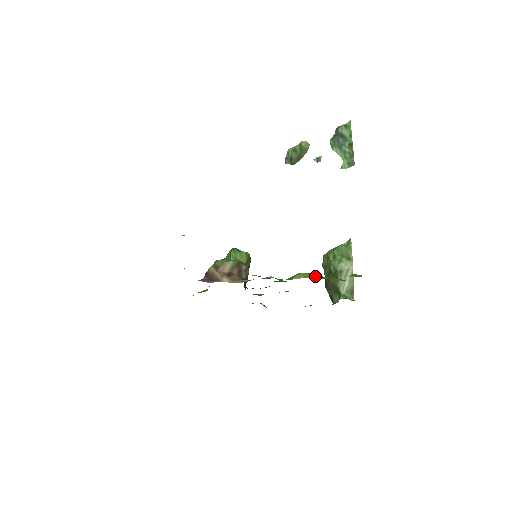
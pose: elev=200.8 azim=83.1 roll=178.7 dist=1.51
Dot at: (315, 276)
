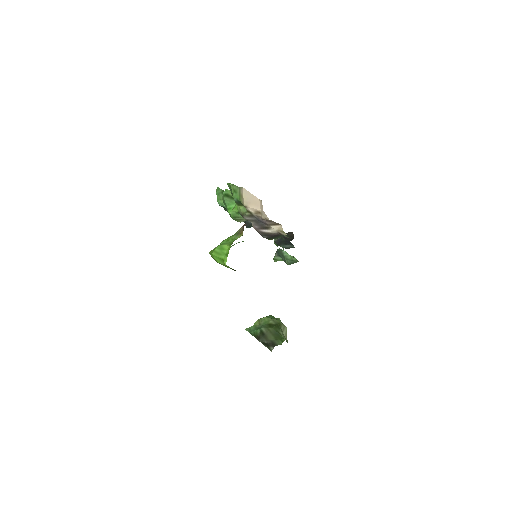
Dot at: occluded
